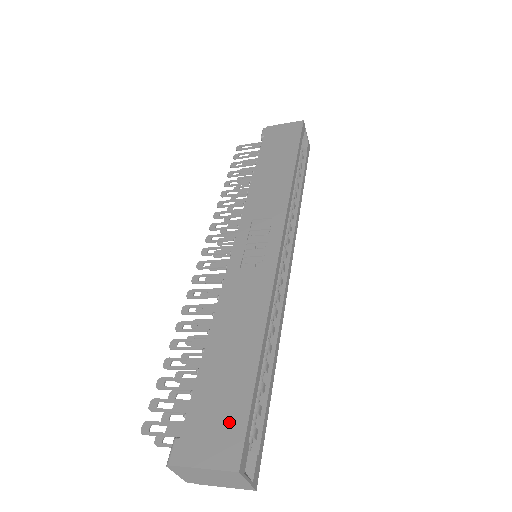
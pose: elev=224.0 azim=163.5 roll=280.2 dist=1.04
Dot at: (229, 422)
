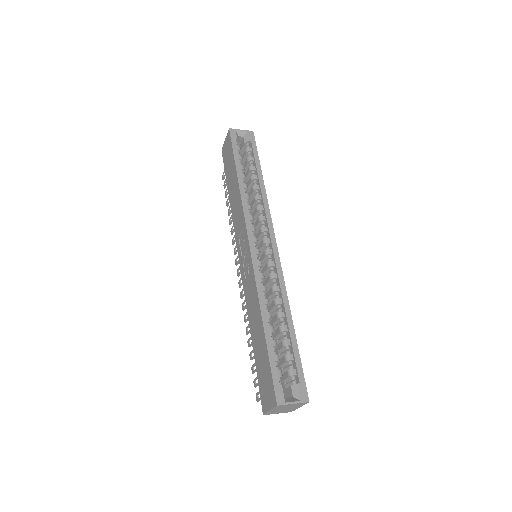
Dot at: (268, 380)
